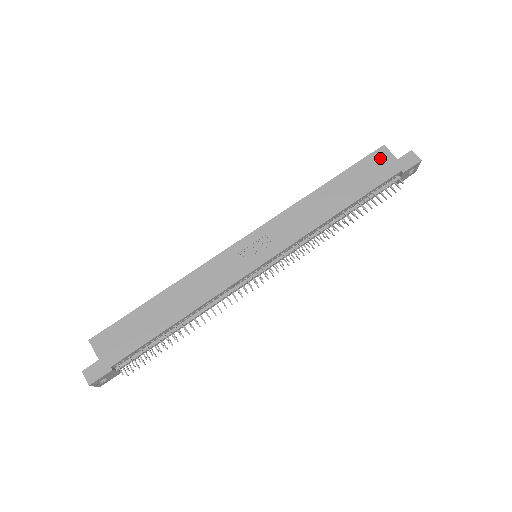
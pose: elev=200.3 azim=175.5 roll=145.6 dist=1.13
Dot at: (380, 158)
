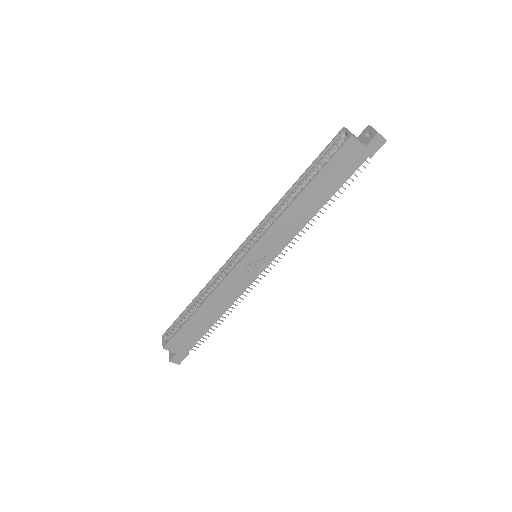
Dot at: (349, 150)
